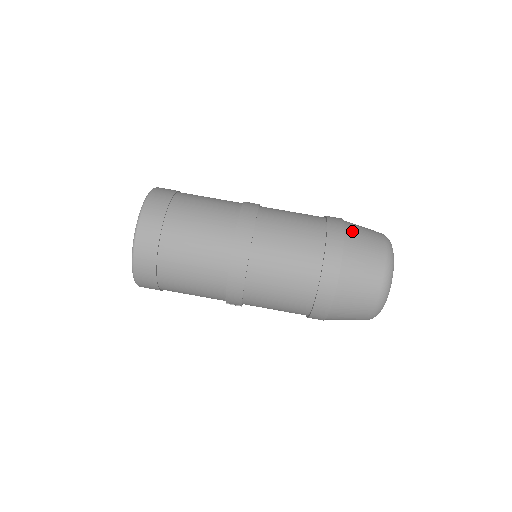
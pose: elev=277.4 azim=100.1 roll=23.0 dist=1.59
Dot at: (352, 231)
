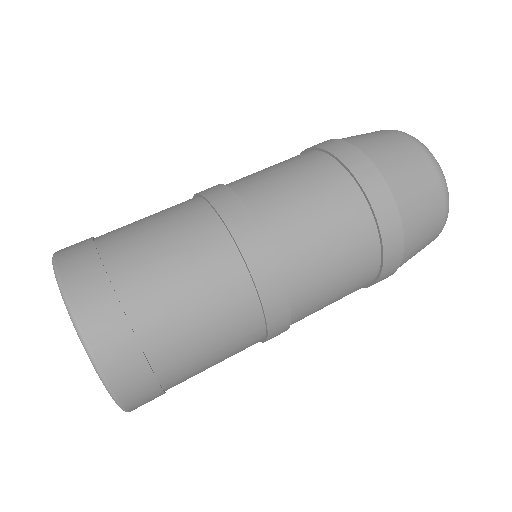
Dot at: (388, 168)
